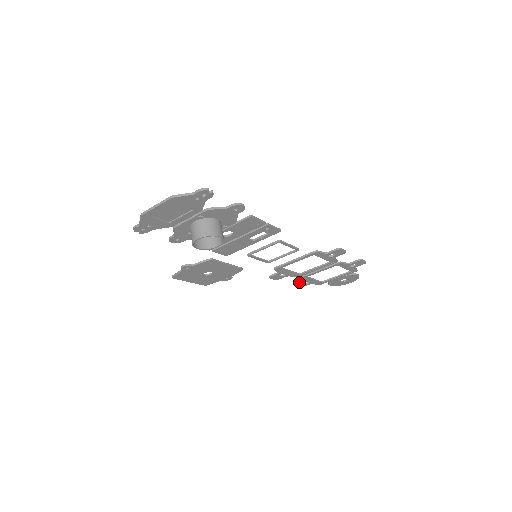
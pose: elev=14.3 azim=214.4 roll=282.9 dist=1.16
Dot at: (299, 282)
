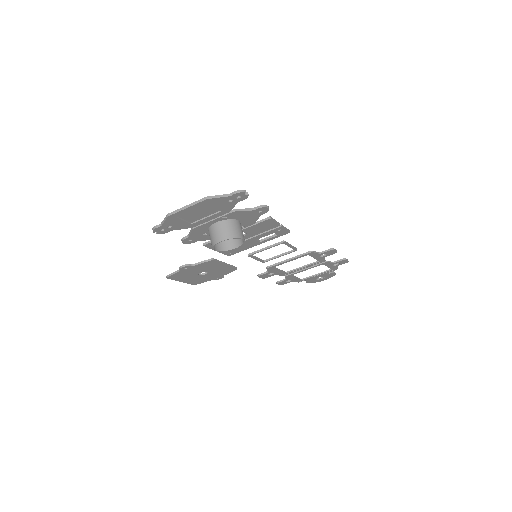
Dot at: (282, 280)
